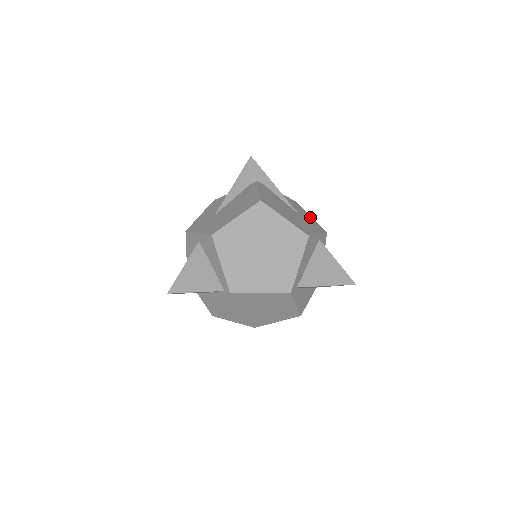
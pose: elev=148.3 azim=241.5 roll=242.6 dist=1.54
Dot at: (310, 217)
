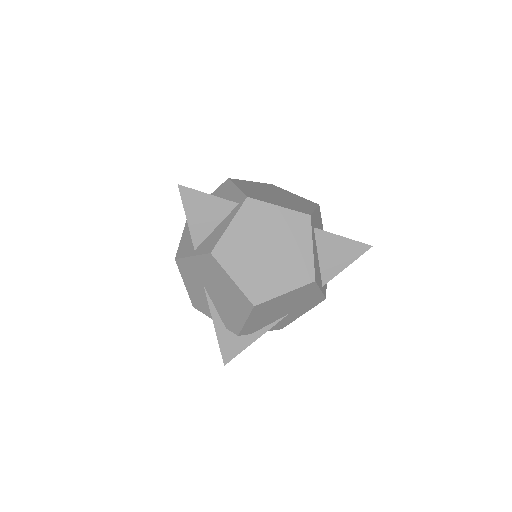
Dot at: occluded
